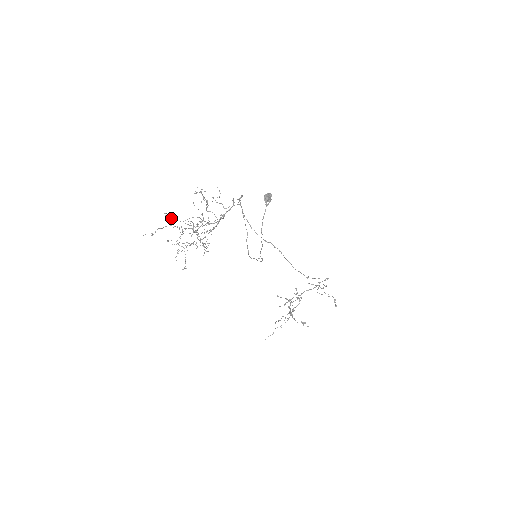
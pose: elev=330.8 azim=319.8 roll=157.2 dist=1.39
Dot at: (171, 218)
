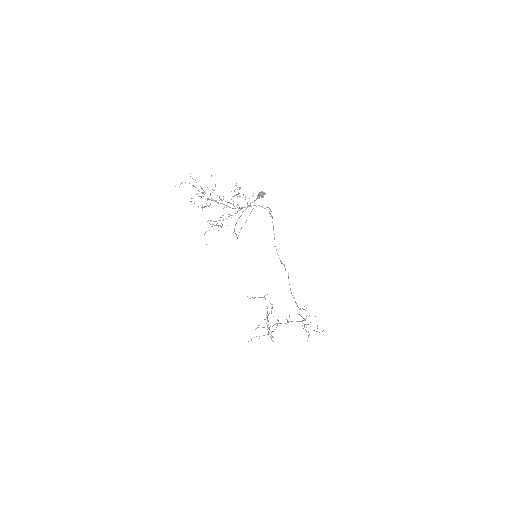
Dot at: (193, 179)
